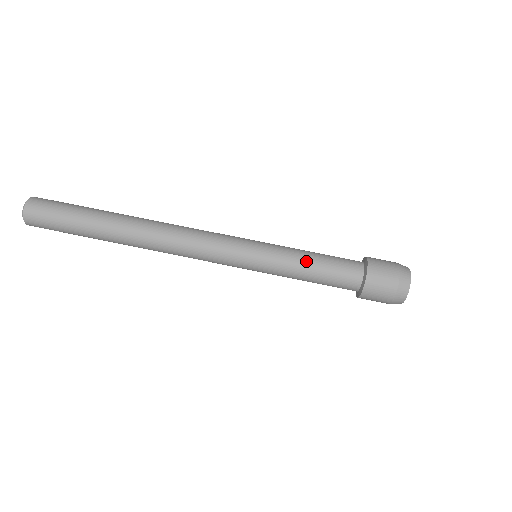
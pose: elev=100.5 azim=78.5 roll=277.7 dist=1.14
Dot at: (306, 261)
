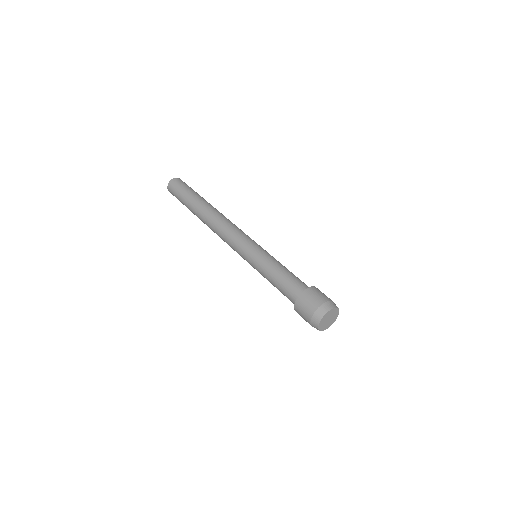
Dot at: (277, 267)
